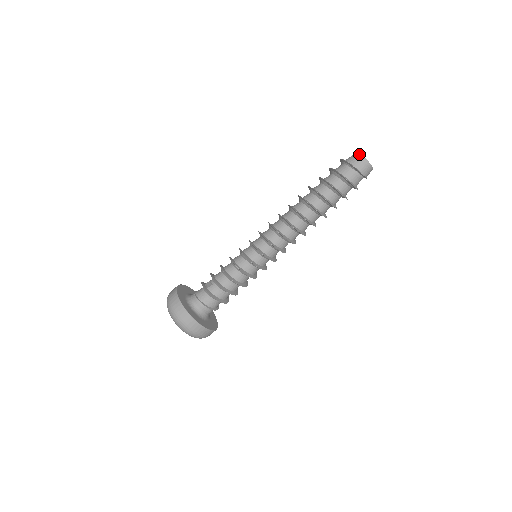
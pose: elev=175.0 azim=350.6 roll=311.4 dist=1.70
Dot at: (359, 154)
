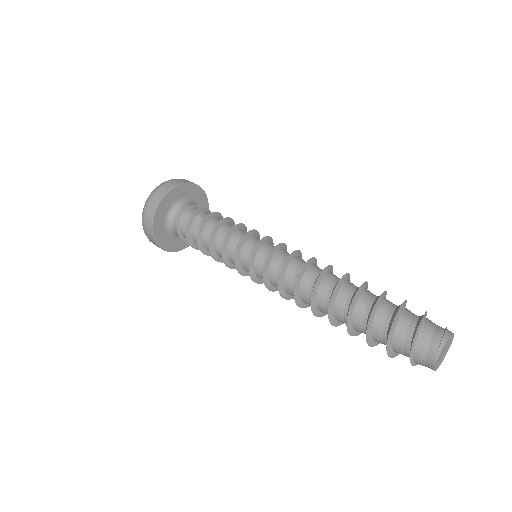
Dot at: (438, 350)
